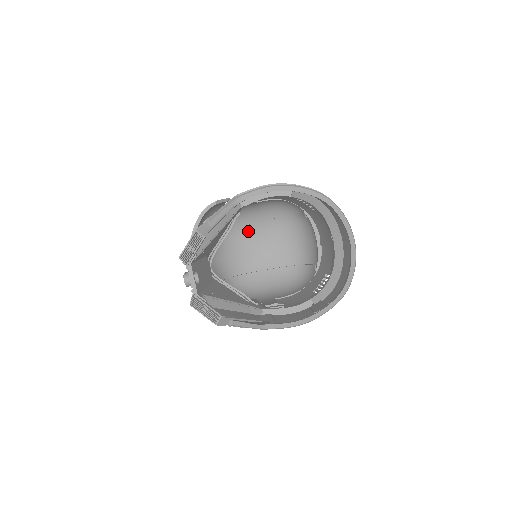
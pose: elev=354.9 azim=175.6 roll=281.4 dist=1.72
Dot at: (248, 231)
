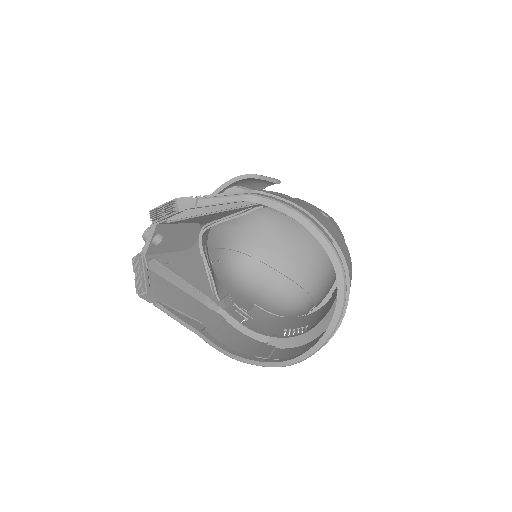
Dot at: (286, 223)
